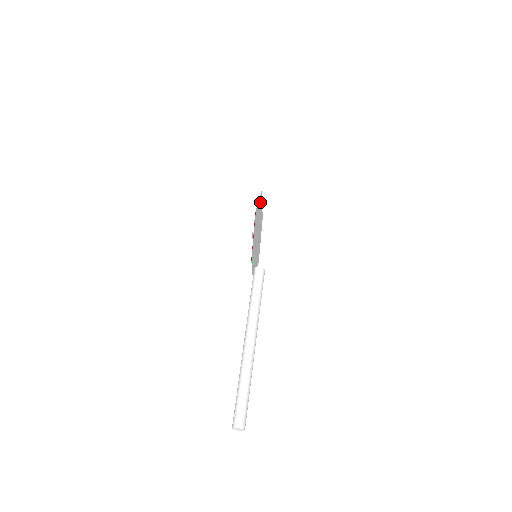
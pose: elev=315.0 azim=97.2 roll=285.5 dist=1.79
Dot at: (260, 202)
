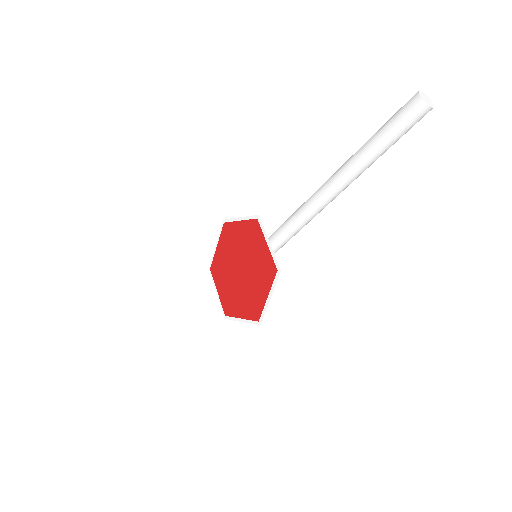
Dot at: (216, 267)
